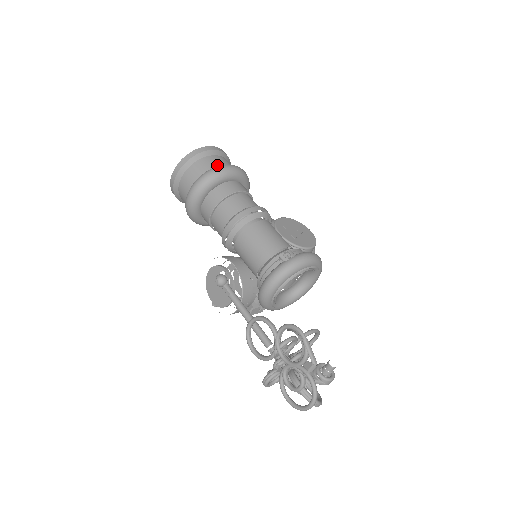
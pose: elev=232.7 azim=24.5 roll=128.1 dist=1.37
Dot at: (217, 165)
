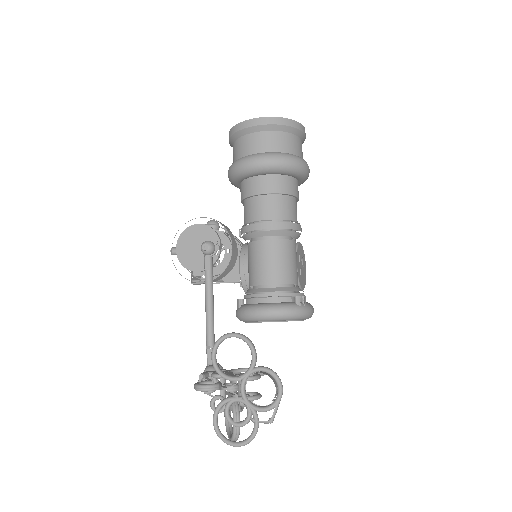
Dot at: (299, 154)
